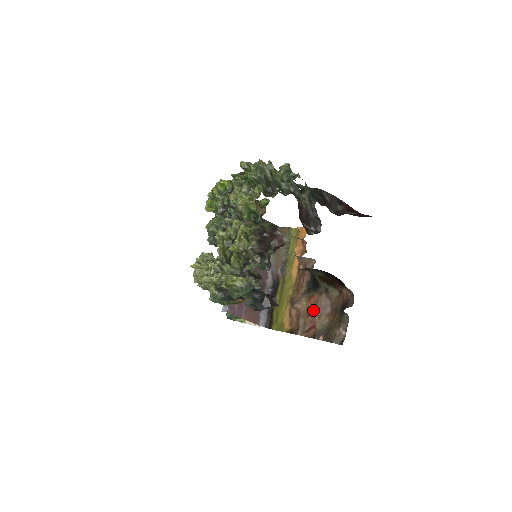
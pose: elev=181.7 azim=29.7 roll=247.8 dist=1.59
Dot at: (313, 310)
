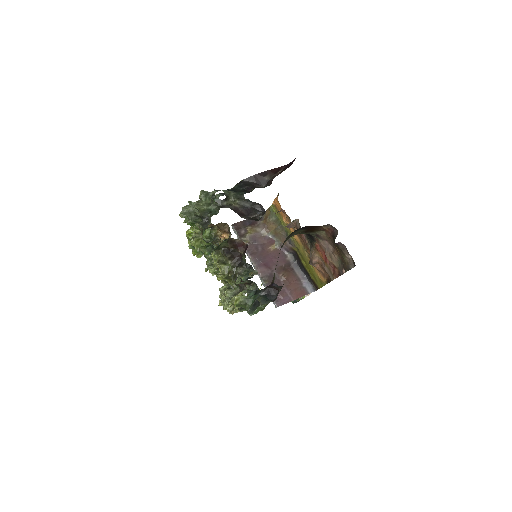
Dot at: (324, 256)
